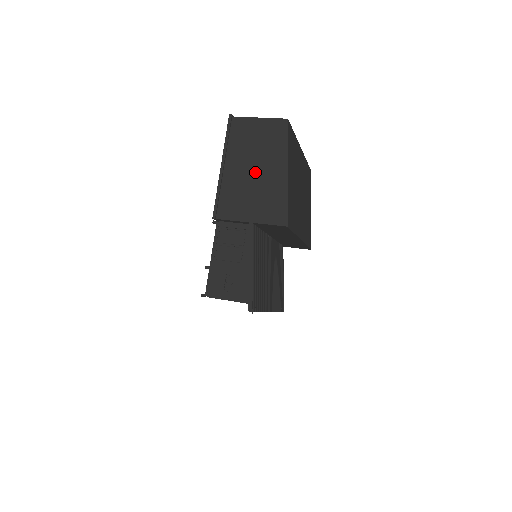
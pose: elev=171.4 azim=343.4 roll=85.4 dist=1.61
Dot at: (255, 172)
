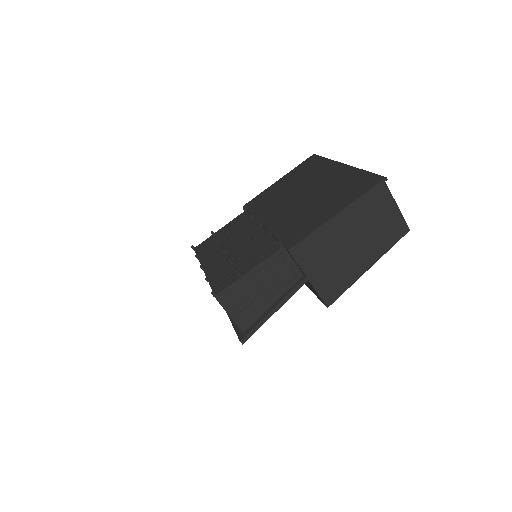
Dot at: (351, 246)
